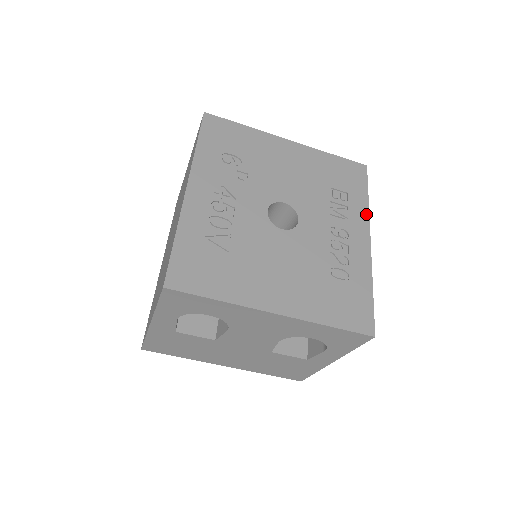
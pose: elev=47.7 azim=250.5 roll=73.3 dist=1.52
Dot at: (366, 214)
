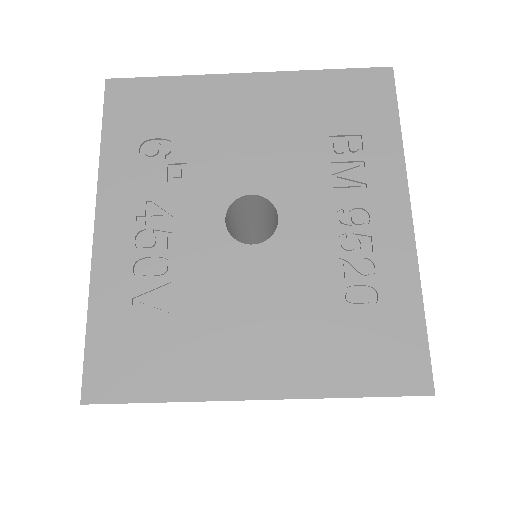
Dot at: (399, 164)
